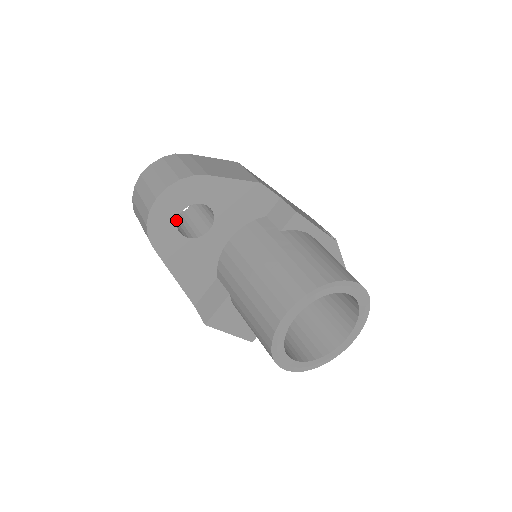
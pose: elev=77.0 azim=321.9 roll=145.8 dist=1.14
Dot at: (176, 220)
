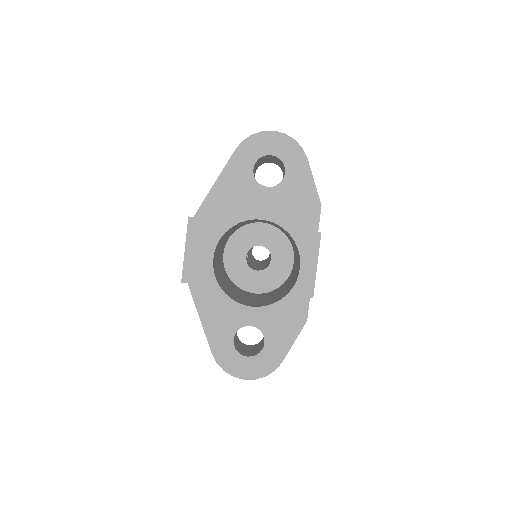
Dot at: (264, 155)
